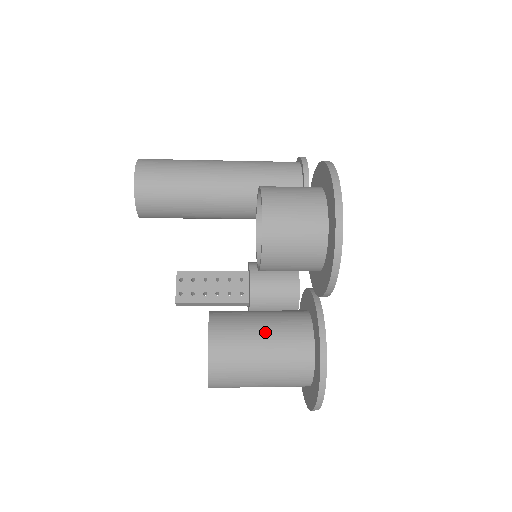
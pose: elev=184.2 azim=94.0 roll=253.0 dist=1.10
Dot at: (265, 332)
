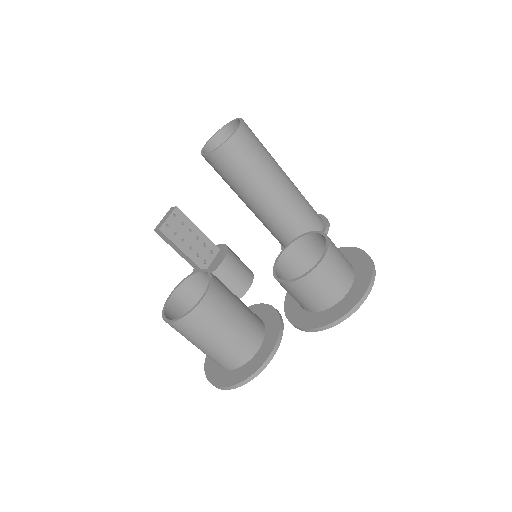
Dot at: (239, 317)
